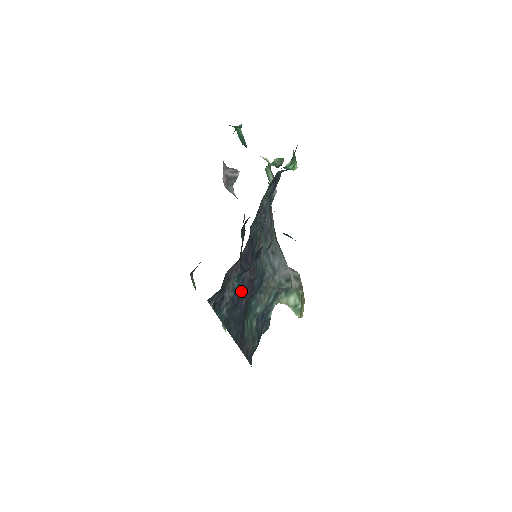
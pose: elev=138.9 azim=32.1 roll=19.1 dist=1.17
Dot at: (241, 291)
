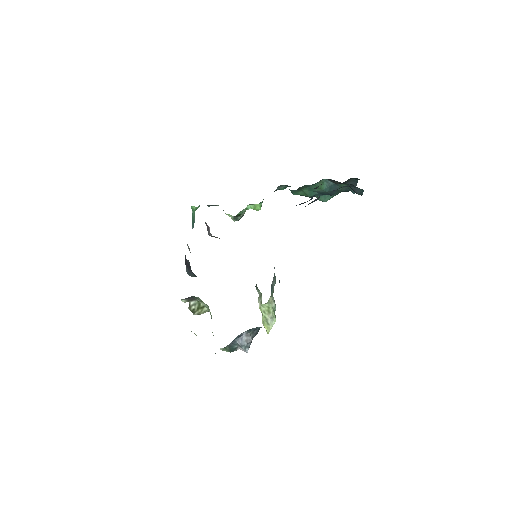
Dot at: occluded
